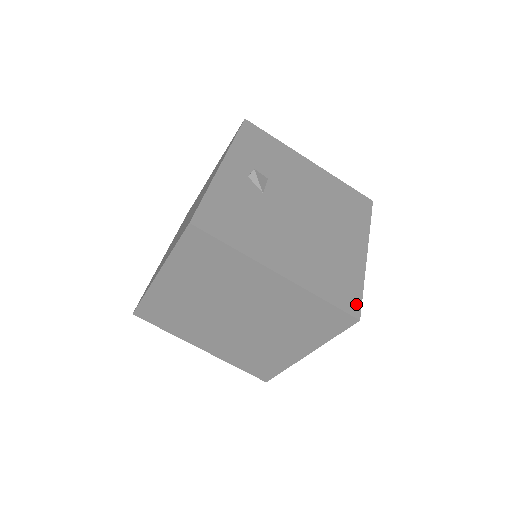
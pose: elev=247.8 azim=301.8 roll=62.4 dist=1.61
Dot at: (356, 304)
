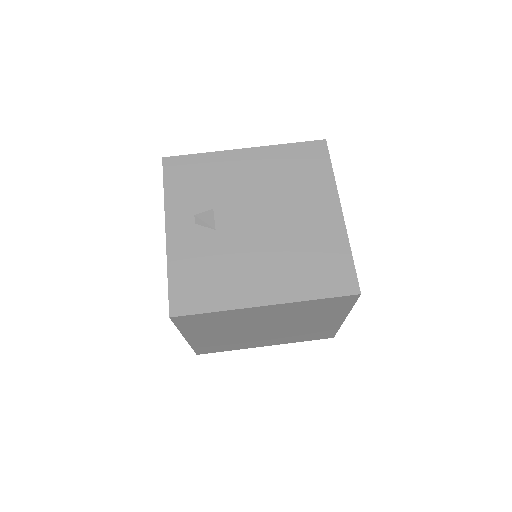
Dot at: (351, 279)
